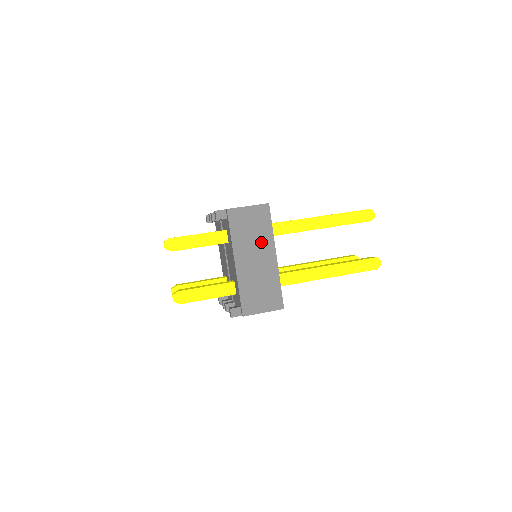
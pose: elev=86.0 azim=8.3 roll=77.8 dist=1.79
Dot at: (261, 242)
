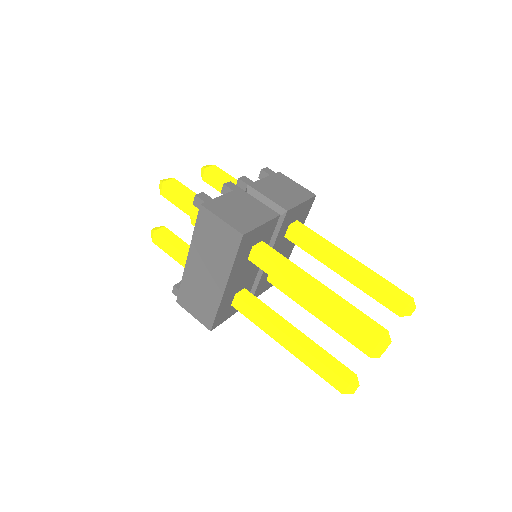
Dot at: (218, 262)
